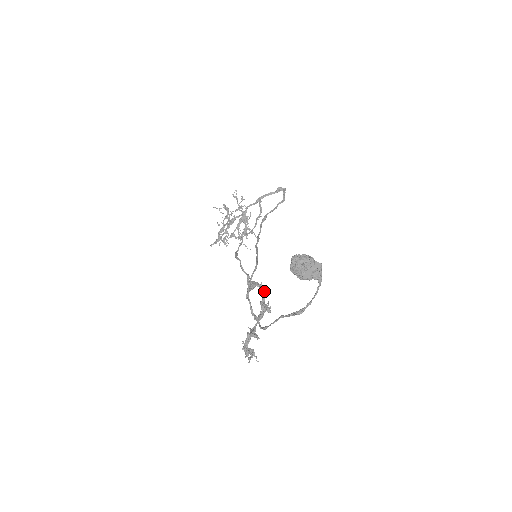
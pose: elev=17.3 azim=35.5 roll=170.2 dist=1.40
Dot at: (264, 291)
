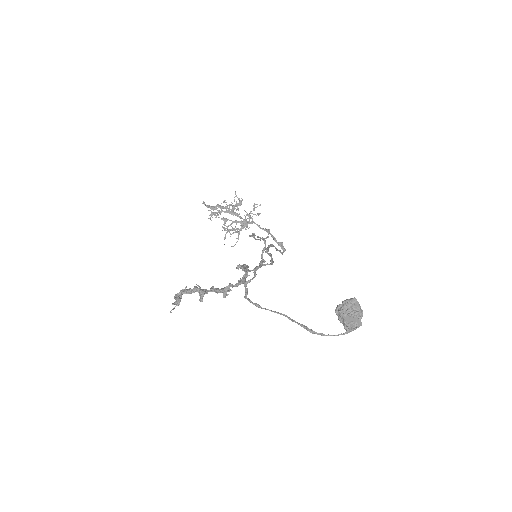
Dot at: occluded
